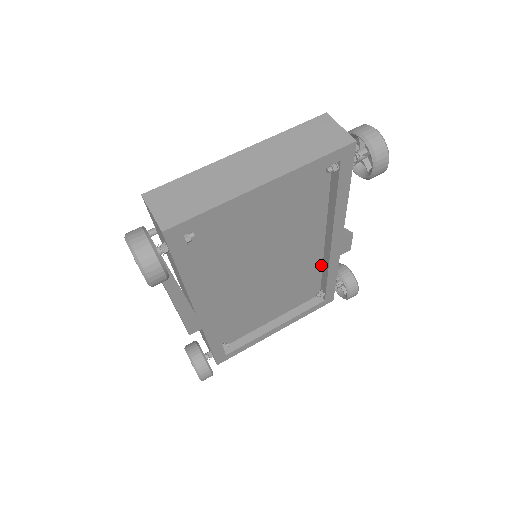
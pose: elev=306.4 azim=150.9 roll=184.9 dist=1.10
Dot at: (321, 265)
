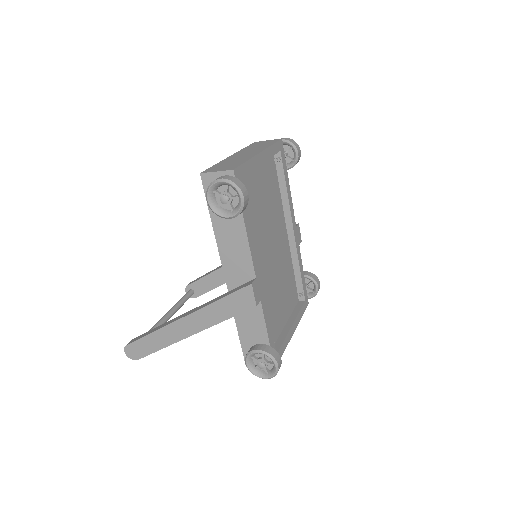
Dot at: (291, 262)
